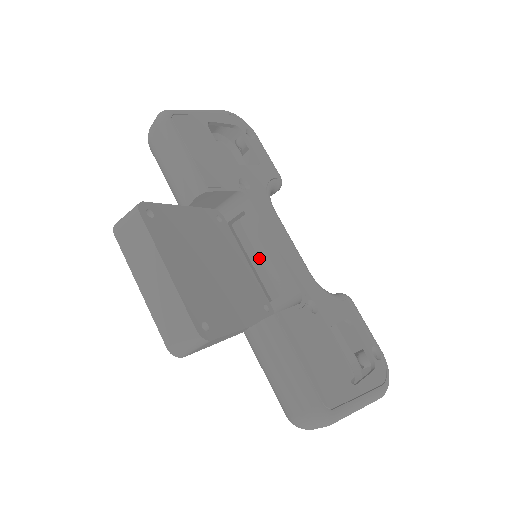
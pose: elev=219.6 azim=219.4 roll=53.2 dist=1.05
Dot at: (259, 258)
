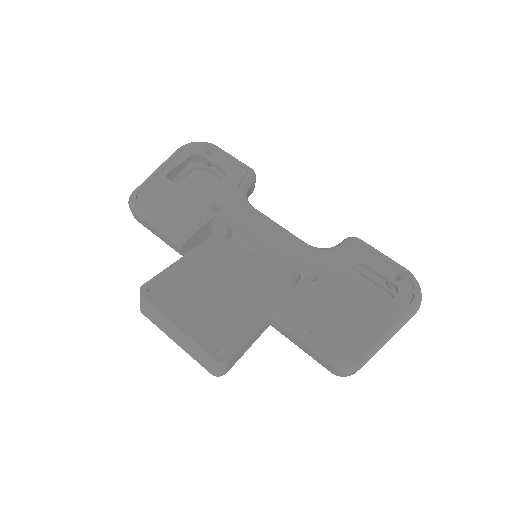
Dot at: occluded
